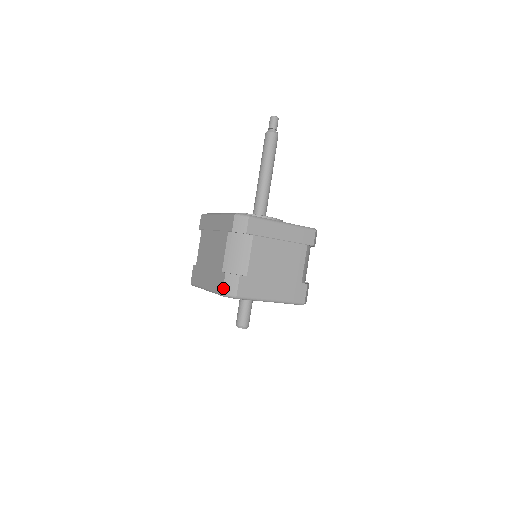
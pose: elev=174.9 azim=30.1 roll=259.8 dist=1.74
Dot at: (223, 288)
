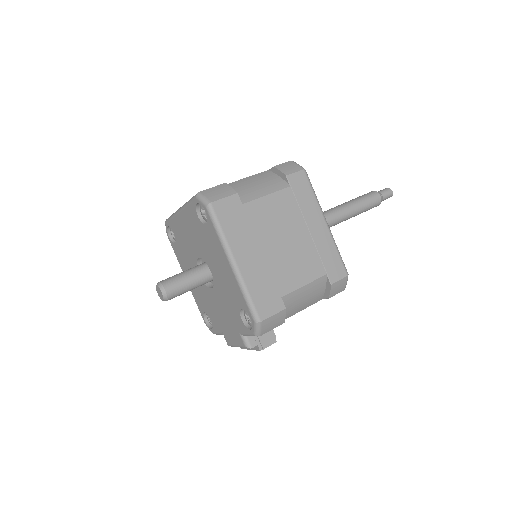
Dot at: (206, 189)
